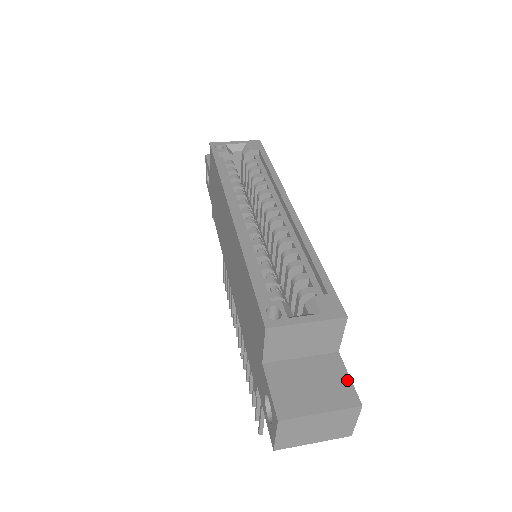
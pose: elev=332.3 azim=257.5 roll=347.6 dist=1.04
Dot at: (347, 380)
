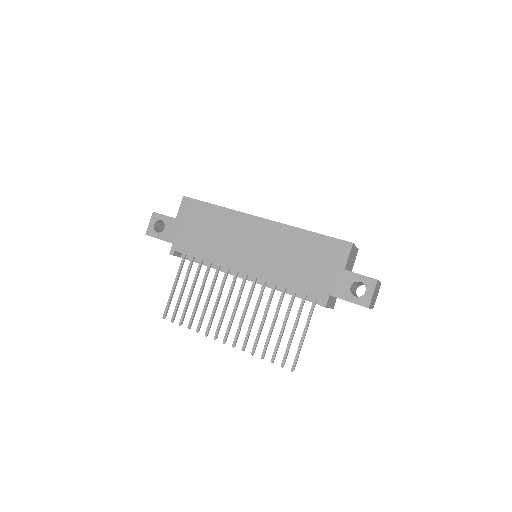
Dot at: occluded
